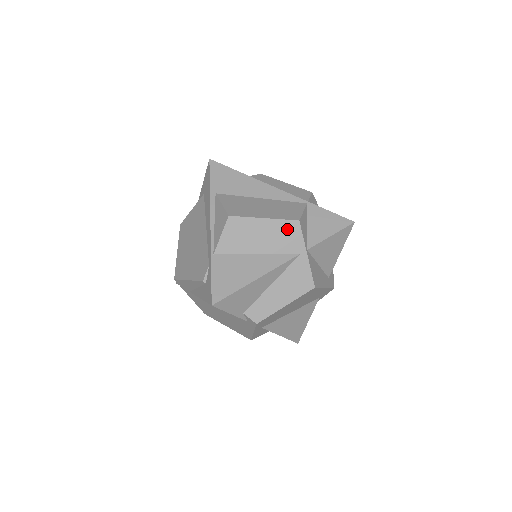
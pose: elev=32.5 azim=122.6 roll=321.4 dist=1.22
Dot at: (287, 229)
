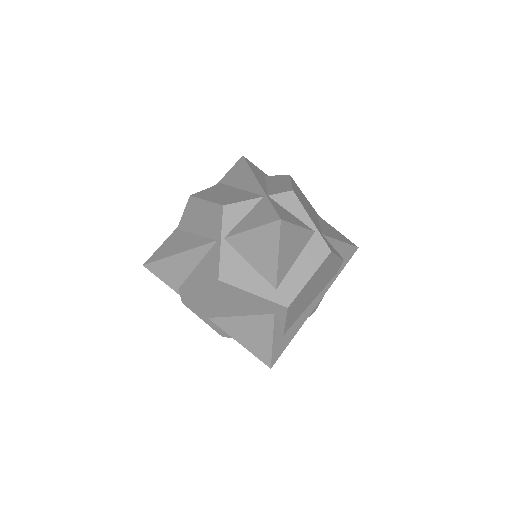
Dot at: (215, 213)
